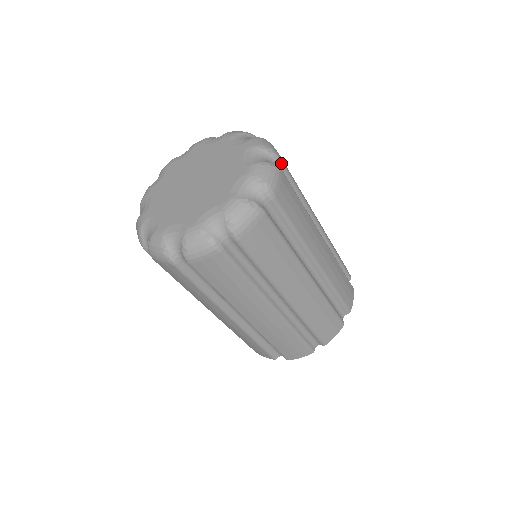
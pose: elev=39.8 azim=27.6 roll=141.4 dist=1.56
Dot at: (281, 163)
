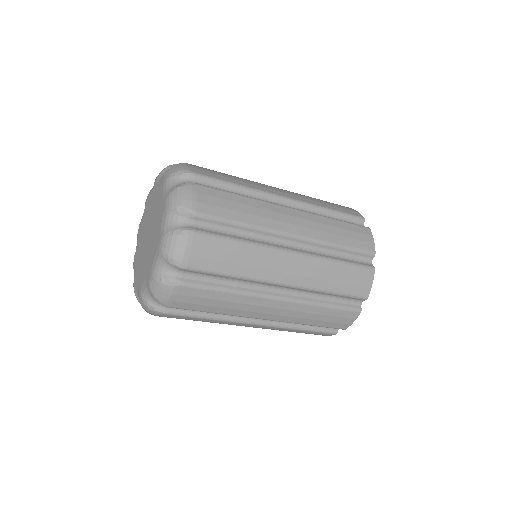
Dot at: (188, 270)
